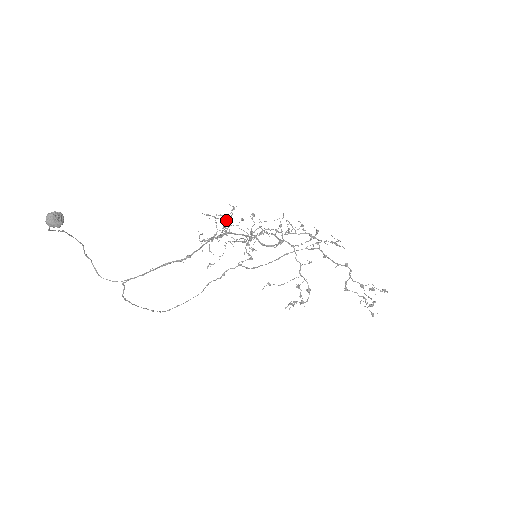
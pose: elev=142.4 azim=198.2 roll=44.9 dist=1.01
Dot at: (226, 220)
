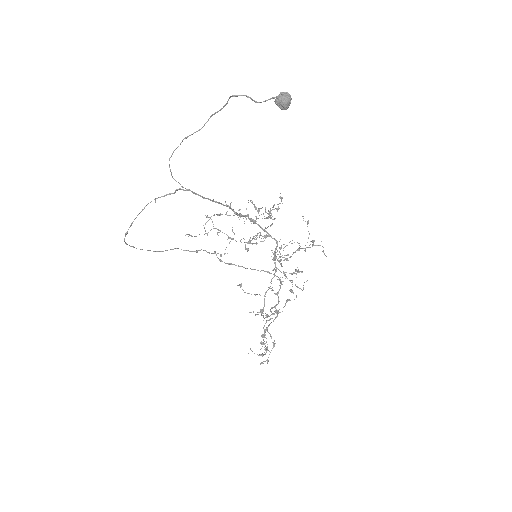
Dot at: occluded
